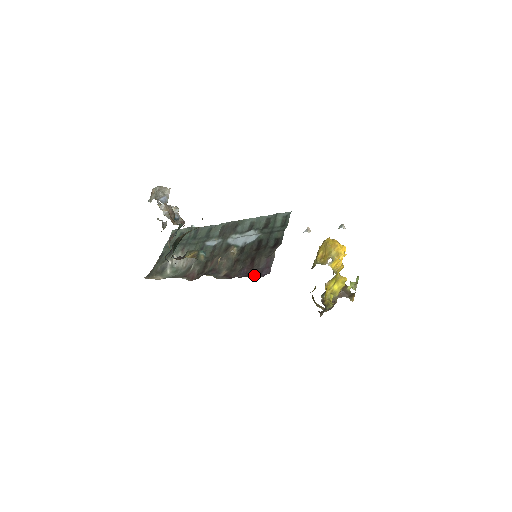
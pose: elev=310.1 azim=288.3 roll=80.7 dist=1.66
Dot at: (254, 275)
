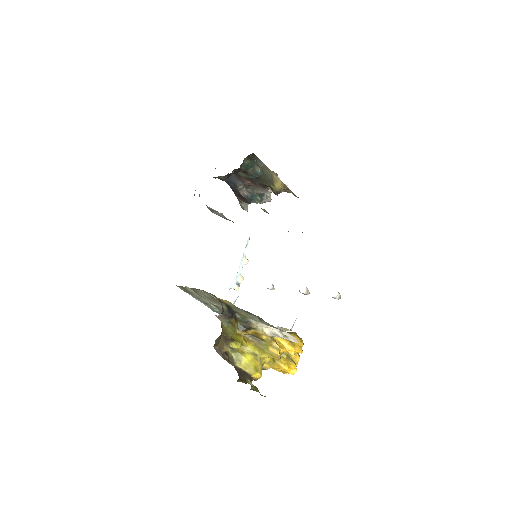
Dot at: occluded
